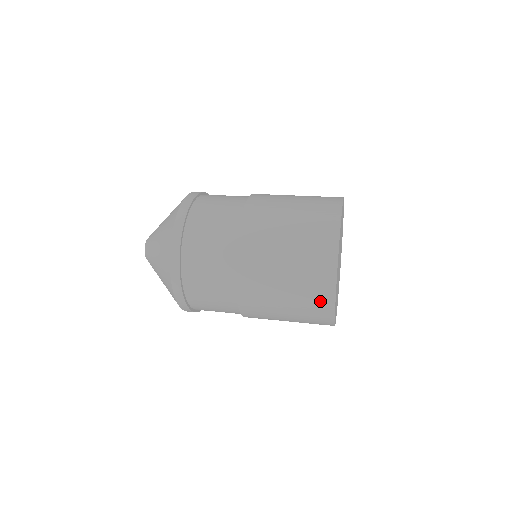
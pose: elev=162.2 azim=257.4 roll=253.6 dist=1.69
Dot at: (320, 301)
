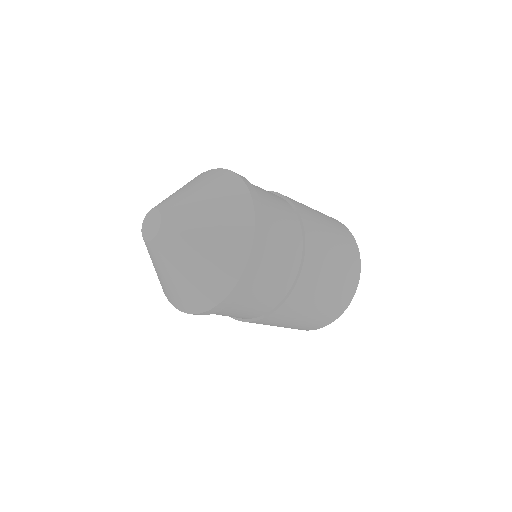
Dot at: (347, 236)
